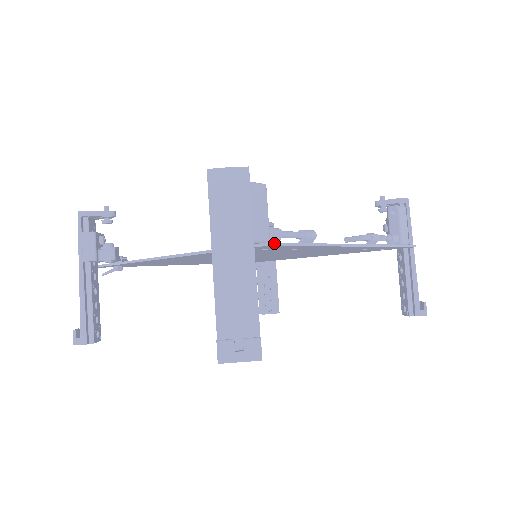
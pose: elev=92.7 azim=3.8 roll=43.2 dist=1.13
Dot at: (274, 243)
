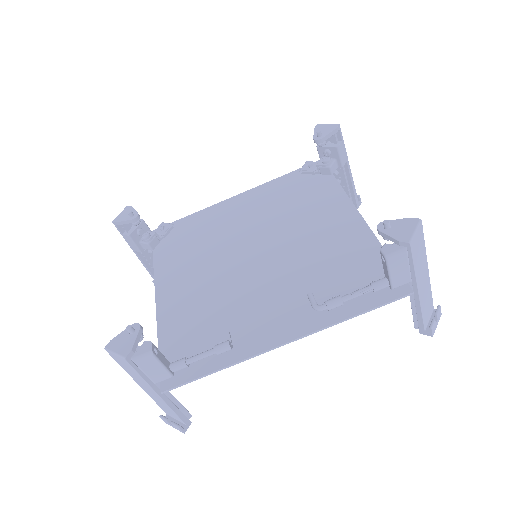
Dot at: (169, 389)
